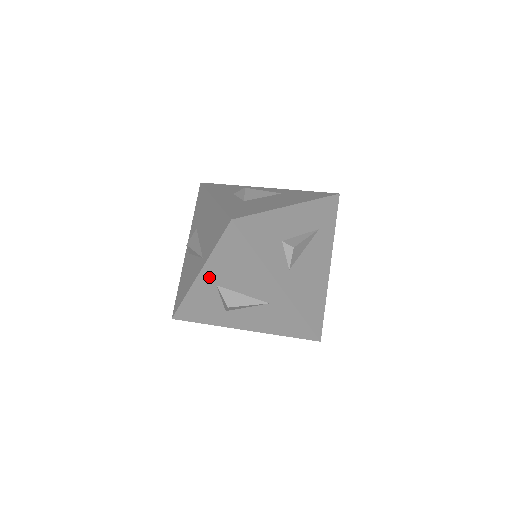
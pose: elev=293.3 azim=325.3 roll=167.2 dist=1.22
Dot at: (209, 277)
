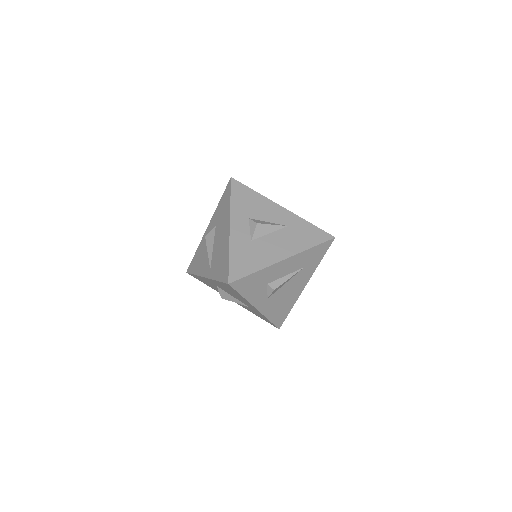
Dot at: (212, 282)
